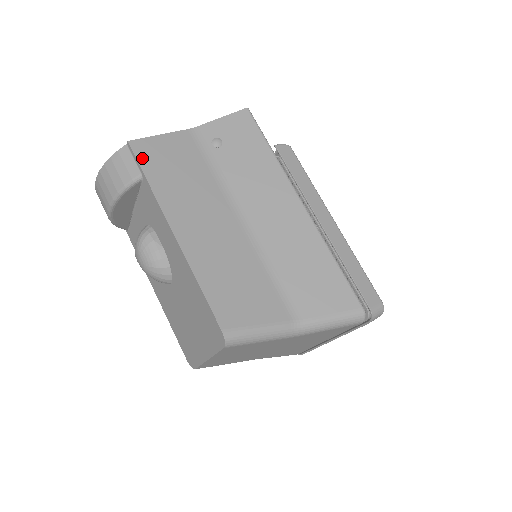
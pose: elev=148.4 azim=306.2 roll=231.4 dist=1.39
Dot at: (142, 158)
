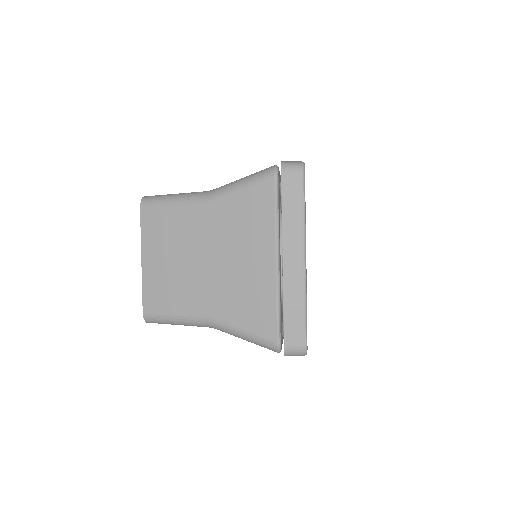
Dot at: occluded
